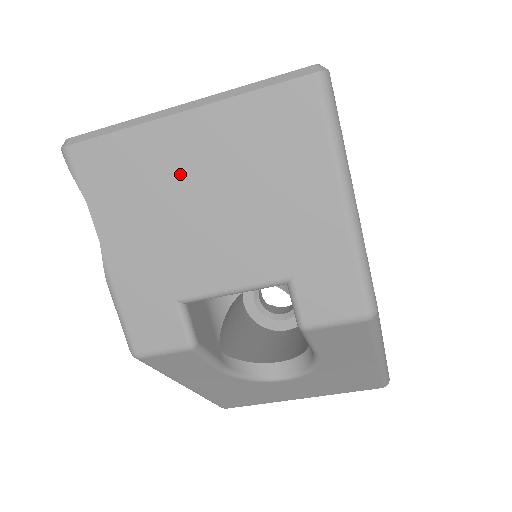
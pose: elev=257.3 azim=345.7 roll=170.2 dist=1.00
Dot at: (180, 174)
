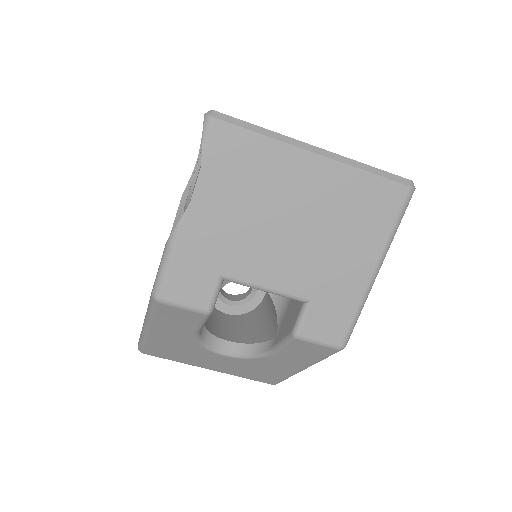
Dot at: (286, 192)
